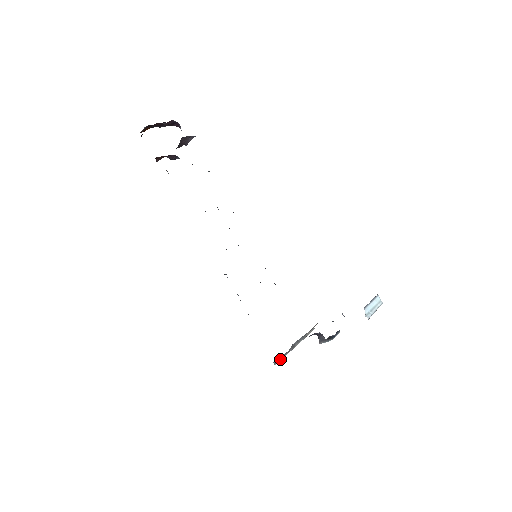
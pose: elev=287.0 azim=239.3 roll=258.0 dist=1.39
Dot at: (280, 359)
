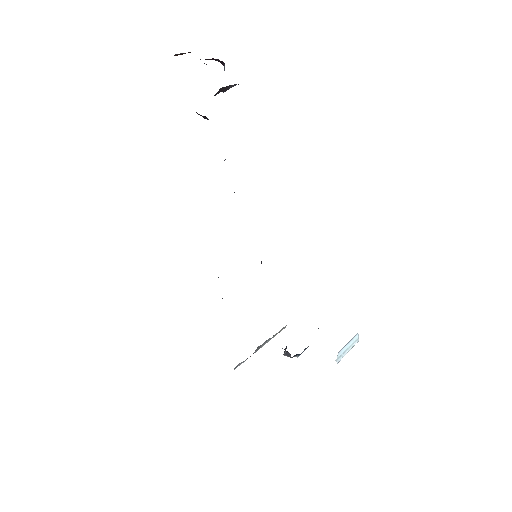
Dot at: (241, 363)
